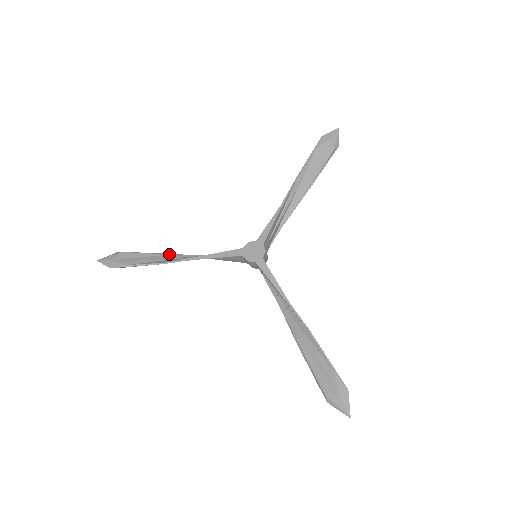
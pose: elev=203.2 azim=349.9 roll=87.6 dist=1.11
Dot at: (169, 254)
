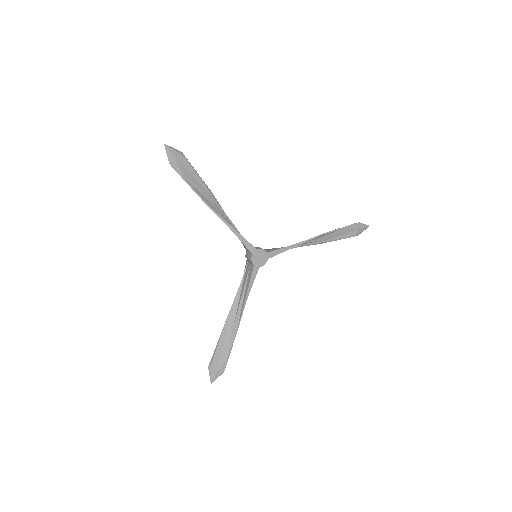
Dot at: (213, 196)
